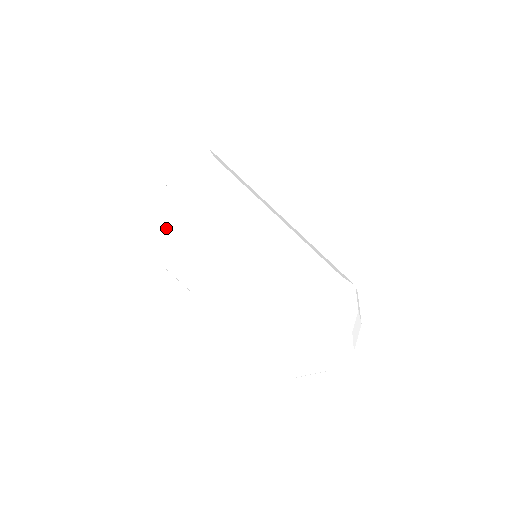
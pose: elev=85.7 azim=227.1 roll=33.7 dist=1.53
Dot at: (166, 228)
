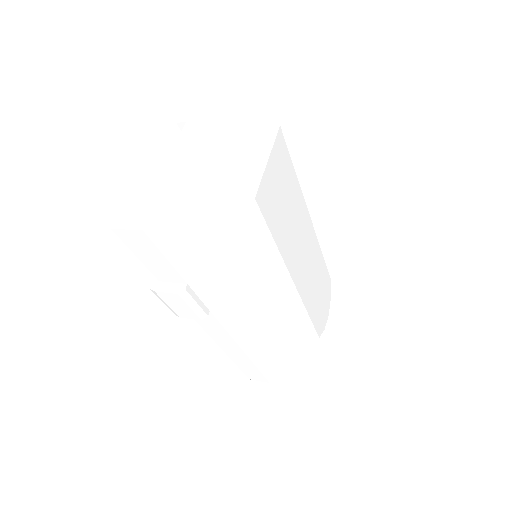
Dot at: (201, 249)
